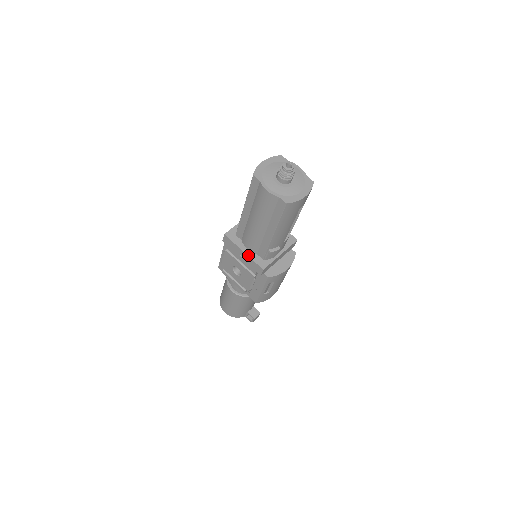
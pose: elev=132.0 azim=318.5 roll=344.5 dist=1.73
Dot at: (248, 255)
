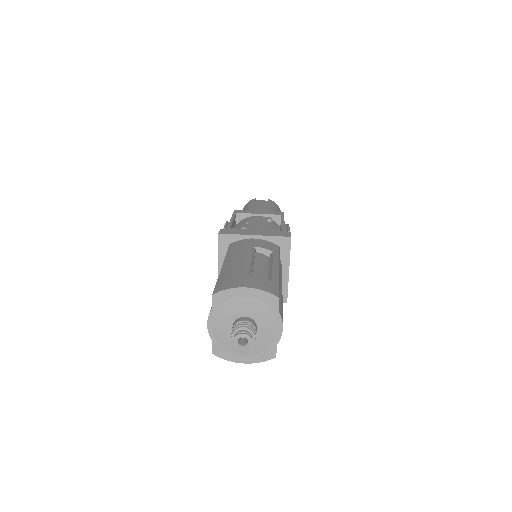
Dot at: occluded
